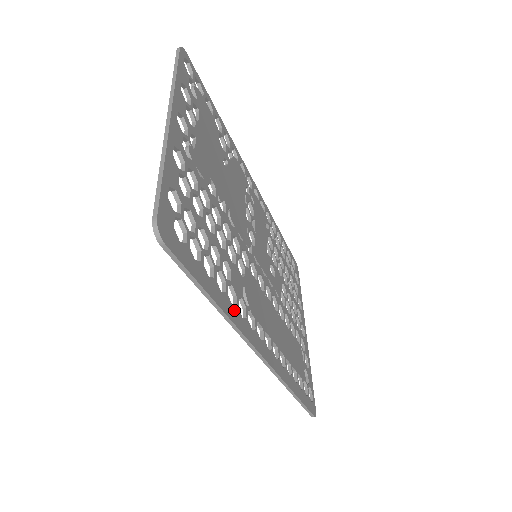
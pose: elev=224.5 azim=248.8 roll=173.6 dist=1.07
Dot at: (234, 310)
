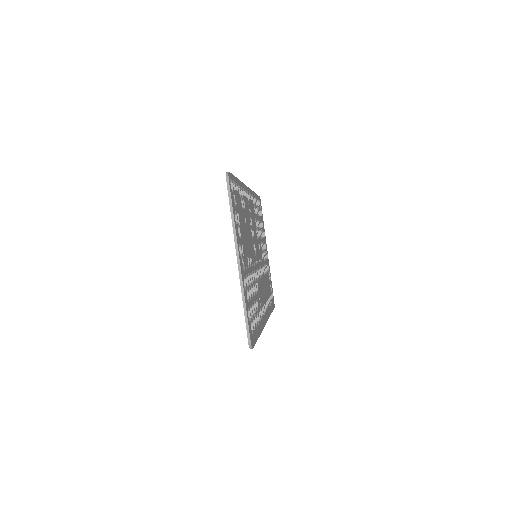
Dot at: (261, 323)
